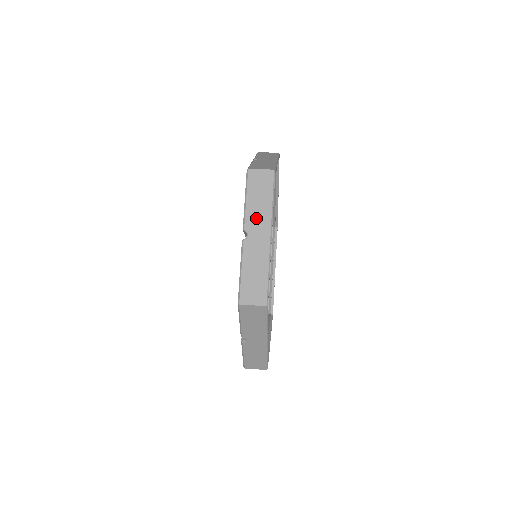
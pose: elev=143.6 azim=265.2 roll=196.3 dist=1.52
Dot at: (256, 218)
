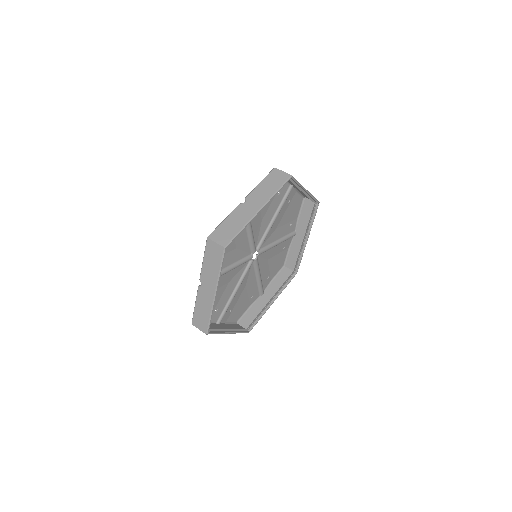
Dot at: (207, 277)
